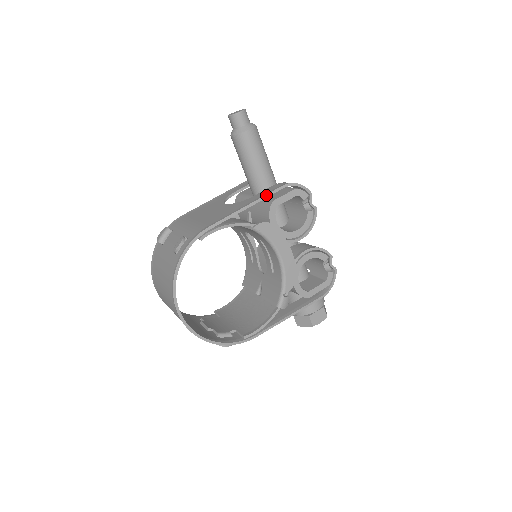
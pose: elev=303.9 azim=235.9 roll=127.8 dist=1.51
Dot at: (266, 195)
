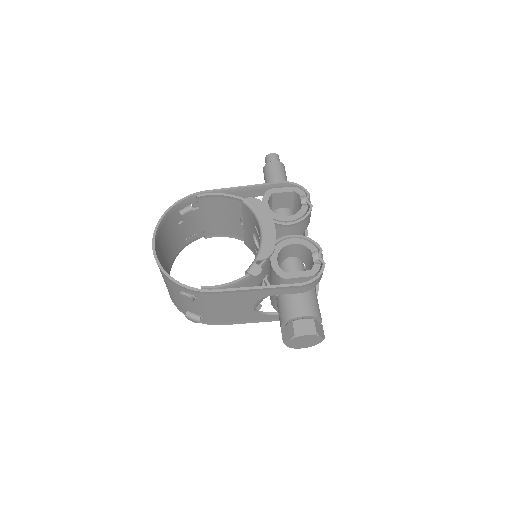
Dot at: (264, 184)
